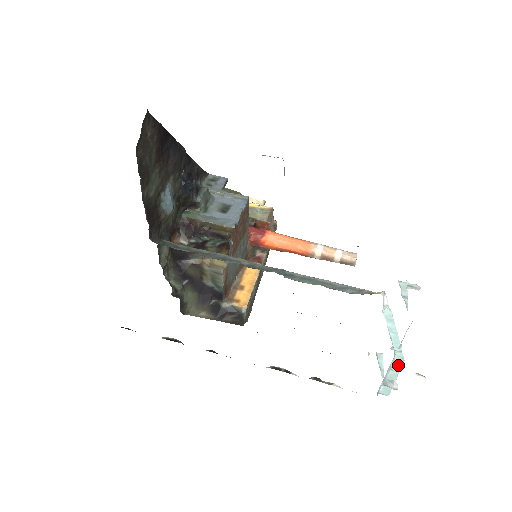
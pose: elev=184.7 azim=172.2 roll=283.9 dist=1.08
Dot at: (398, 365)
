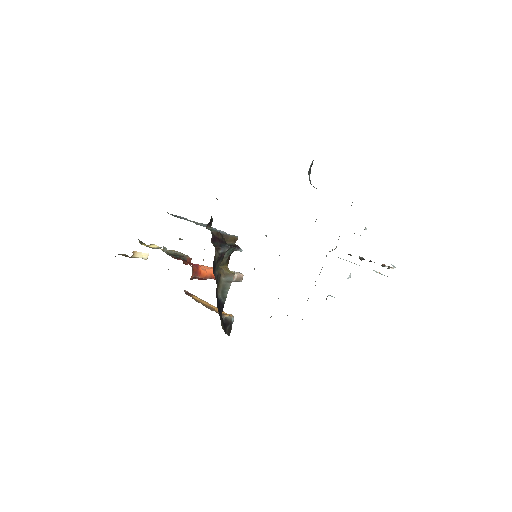
Dot at: (373, 270)
